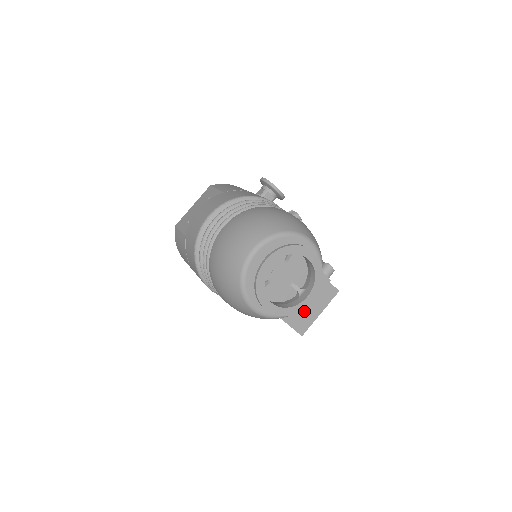
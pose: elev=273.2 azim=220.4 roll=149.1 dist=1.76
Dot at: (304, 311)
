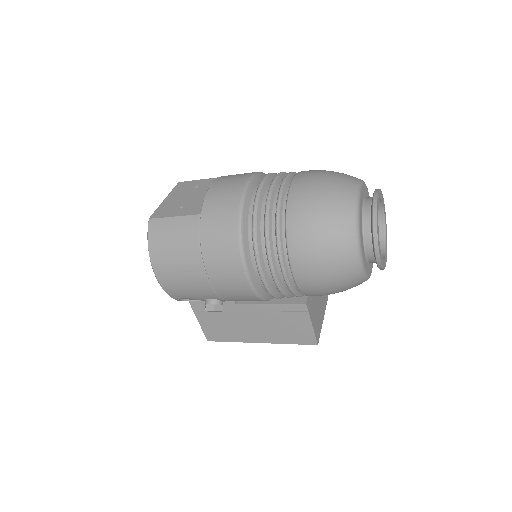
Dot at: (317, 313)
